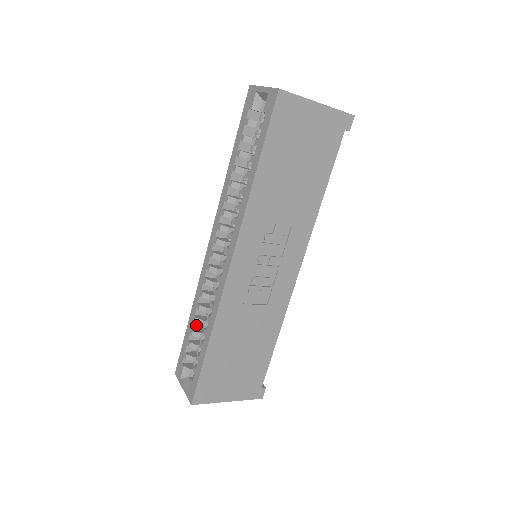
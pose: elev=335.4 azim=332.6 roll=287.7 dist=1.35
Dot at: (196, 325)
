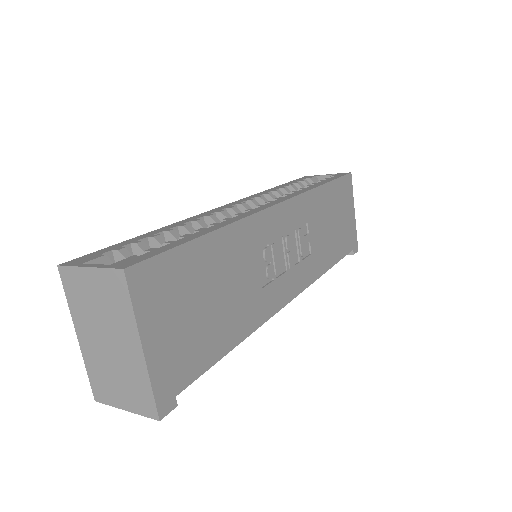
Dot at: occluded
